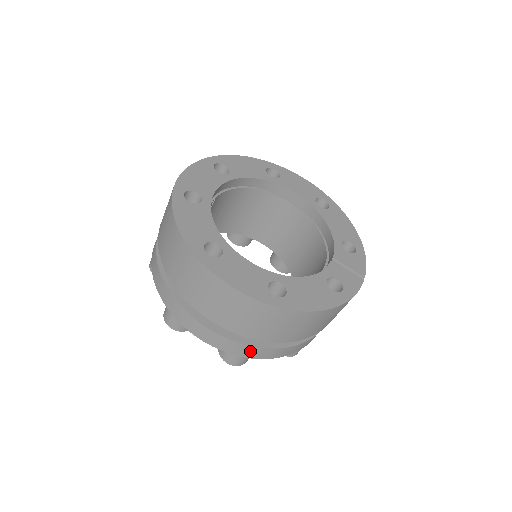
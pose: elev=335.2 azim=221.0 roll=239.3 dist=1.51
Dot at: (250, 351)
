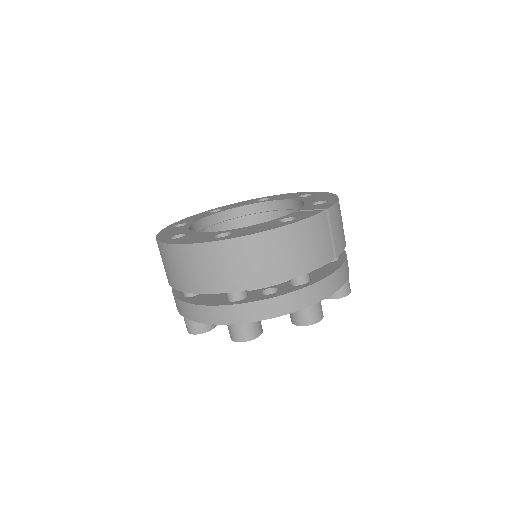
Dot at: (239, 312)
